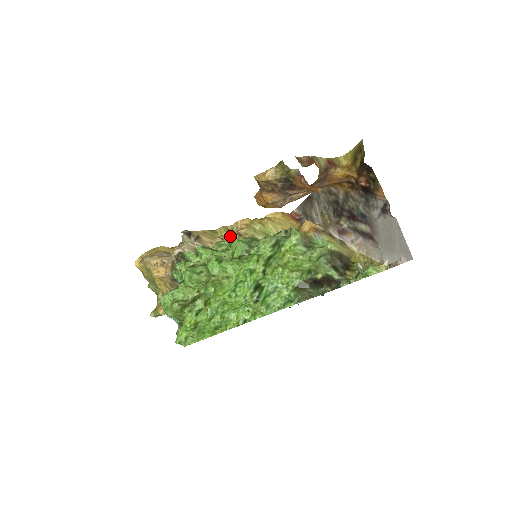
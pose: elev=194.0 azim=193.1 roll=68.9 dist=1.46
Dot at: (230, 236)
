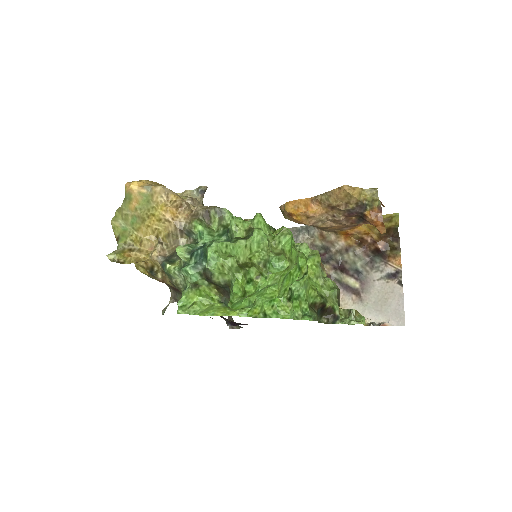
Dot at: occluded
